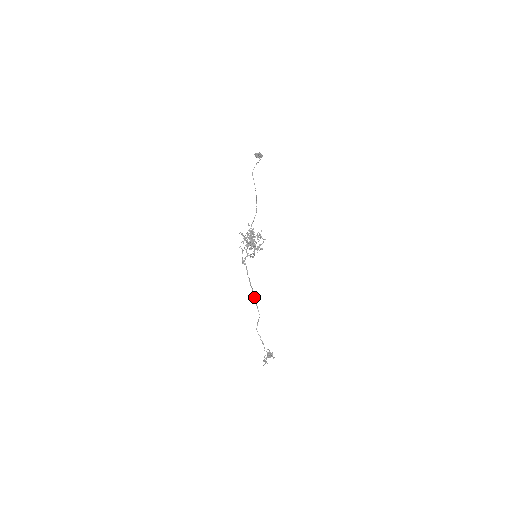
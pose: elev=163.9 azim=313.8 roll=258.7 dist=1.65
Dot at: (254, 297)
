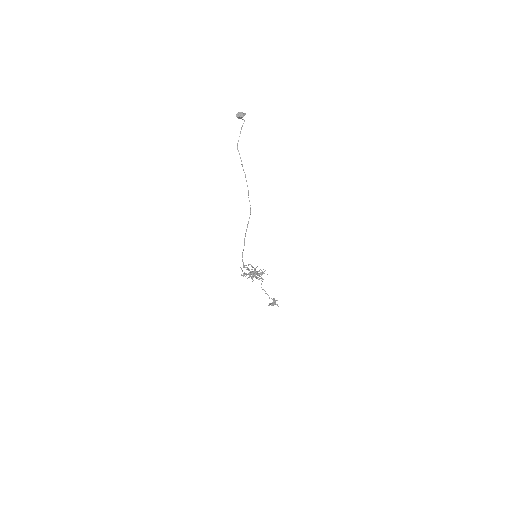
Dot at: occluded
